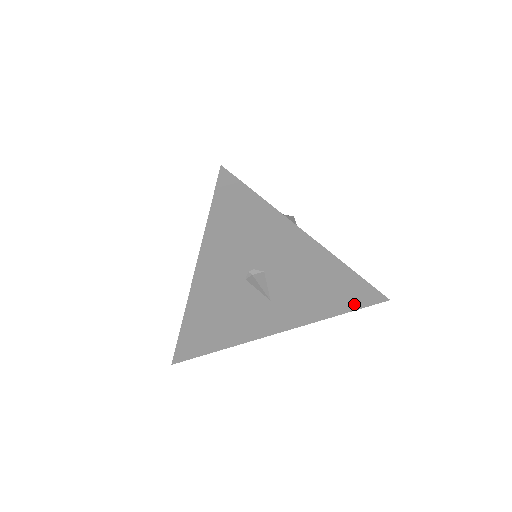
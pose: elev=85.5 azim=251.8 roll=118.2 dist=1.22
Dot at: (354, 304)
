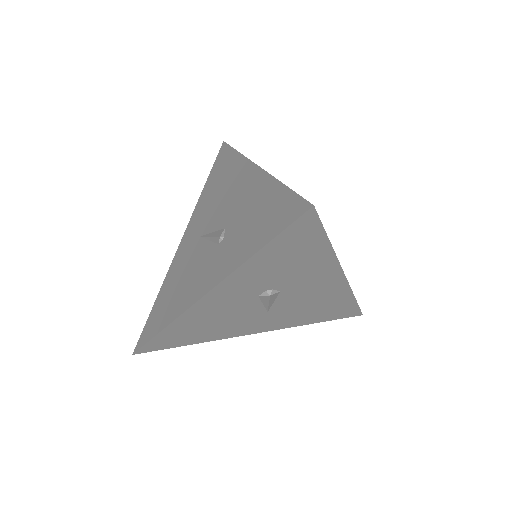
Dot at: (334, 316)
